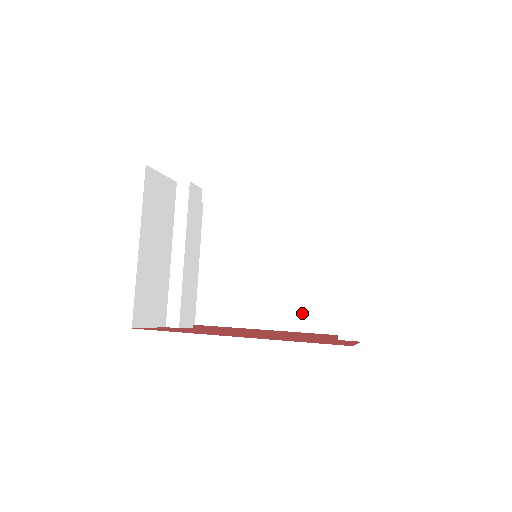
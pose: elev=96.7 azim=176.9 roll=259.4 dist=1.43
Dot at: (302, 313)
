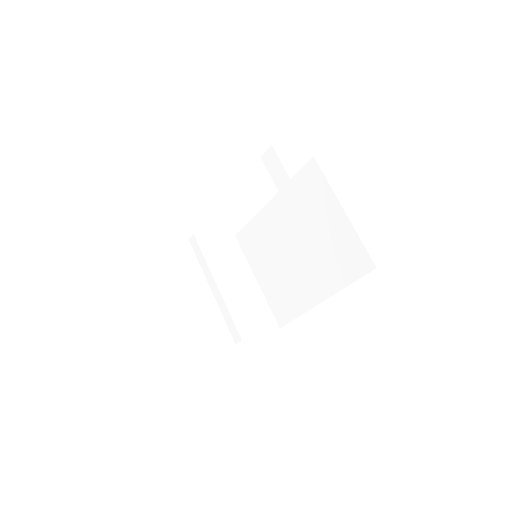
Dot at: occluded
